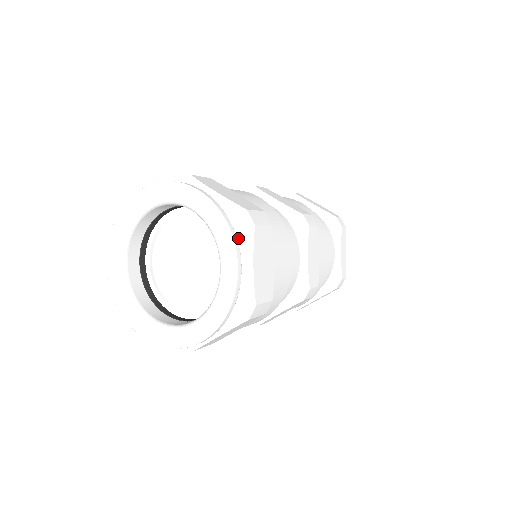
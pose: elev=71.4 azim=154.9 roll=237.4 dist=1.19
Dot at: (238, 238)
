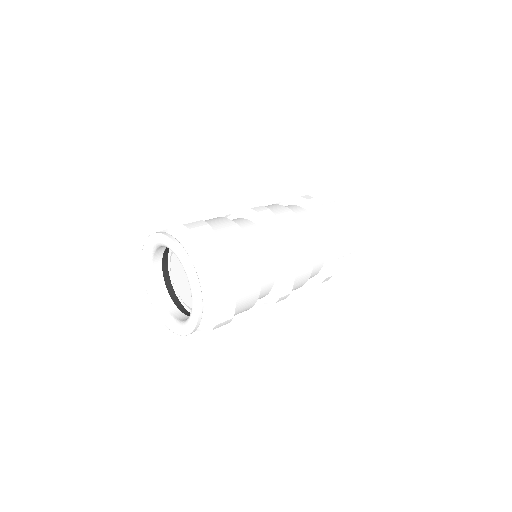
Dot at: (185, 242)
